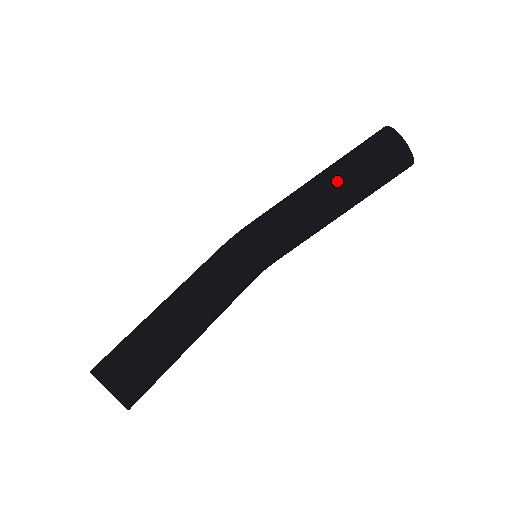
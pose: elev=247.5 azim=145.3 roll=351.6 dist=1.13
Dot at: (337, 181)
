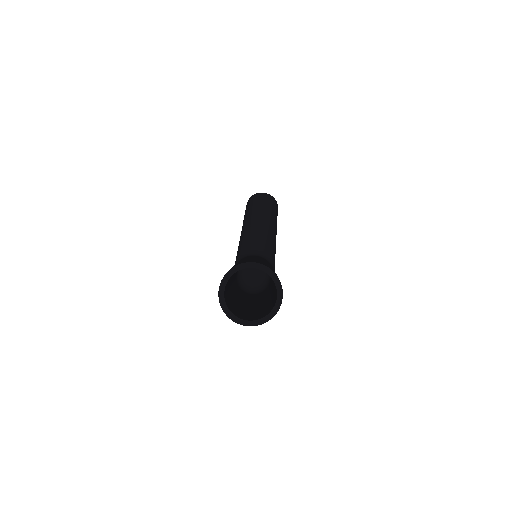
Dot at: (251, 216)
